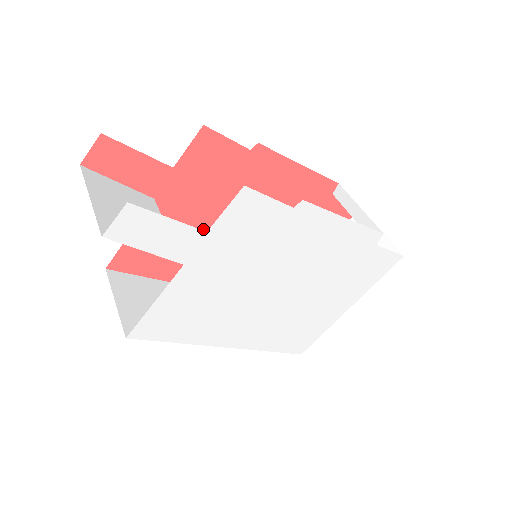
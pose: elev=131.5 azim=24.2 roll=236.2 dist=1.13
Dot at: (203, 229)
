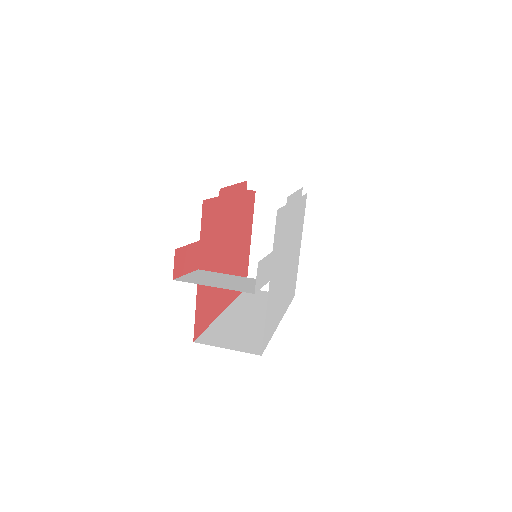
Dot at: (216, 268)
